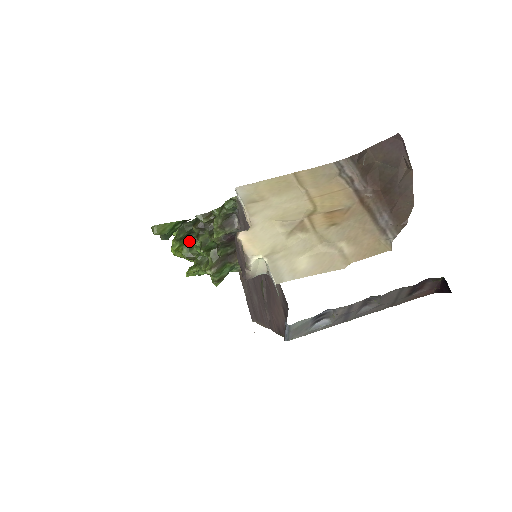
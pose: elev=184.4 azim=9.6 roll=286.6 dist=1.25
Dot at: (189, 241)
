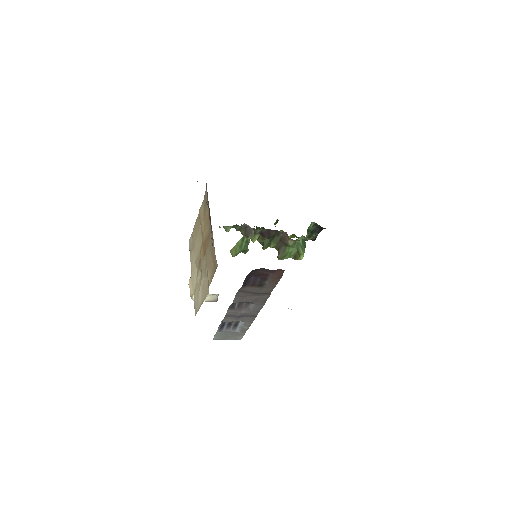
Dot at: occluded
